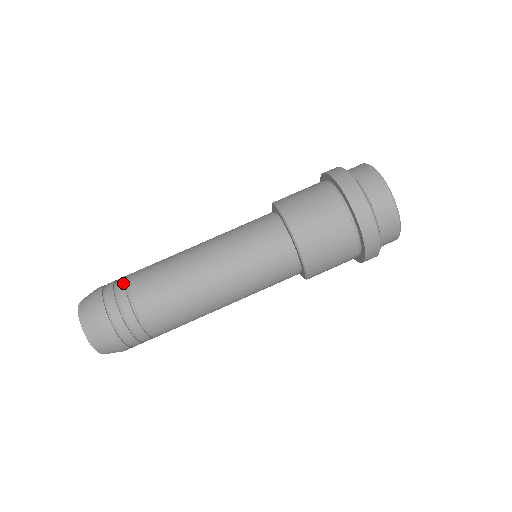
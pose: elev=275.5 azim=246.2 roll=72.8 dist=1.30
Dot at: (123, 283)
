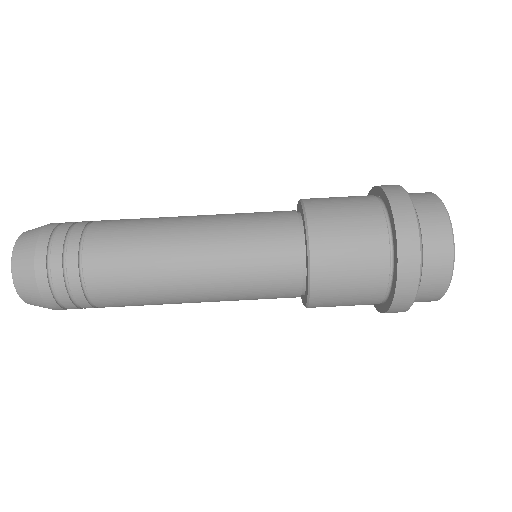
Dot at: (77, 271)
